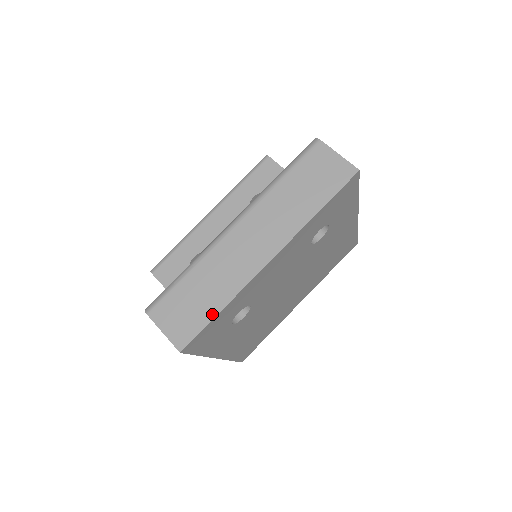
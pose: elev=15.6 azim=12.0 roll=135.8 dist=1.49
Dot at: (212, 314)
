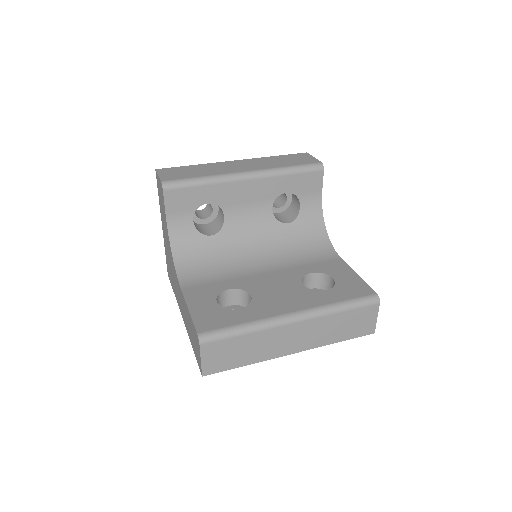
Dot at: (238, 365)
